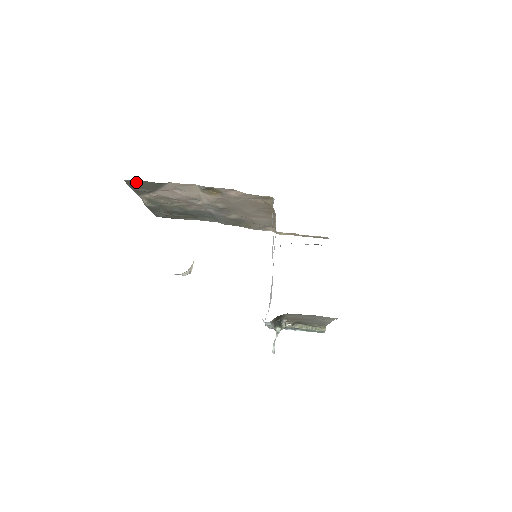
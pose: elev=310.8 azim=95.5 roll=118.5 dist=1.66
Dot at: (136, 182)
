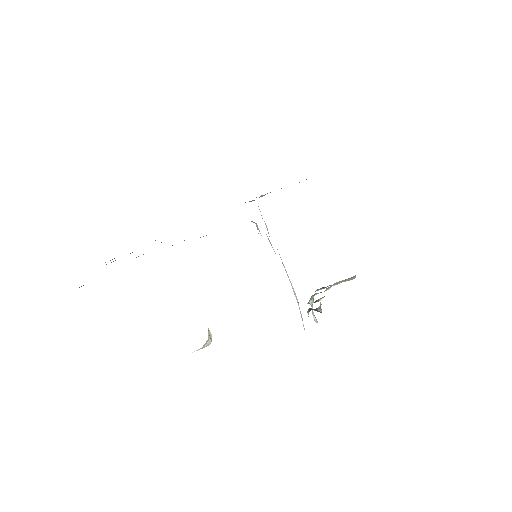
Dot at: occluded
